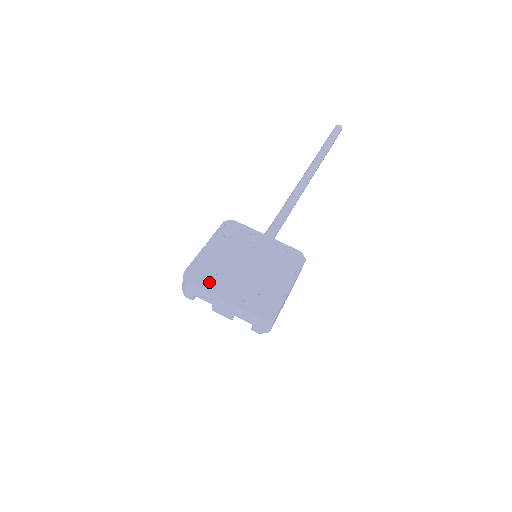
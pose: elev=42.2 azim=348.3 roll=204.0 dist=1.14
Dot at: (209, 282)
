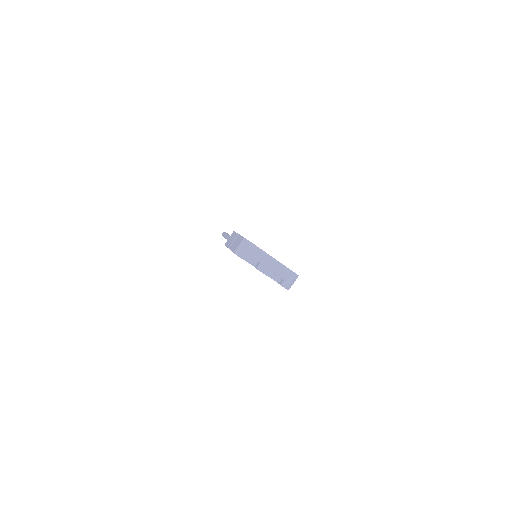
Dot at: occluded
